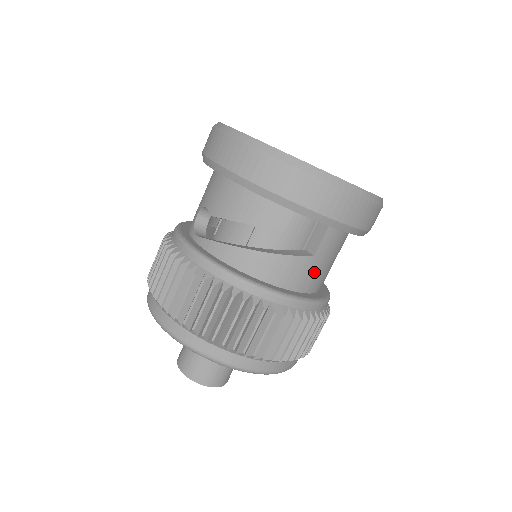
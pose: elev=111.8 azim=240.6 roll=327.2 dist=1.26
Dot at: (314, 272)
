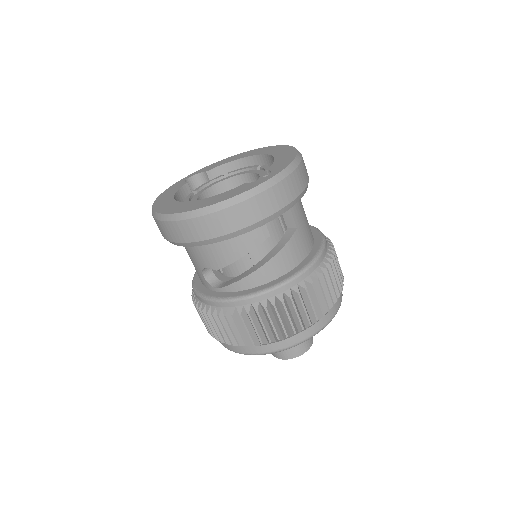
Dot at: (305, 235)
